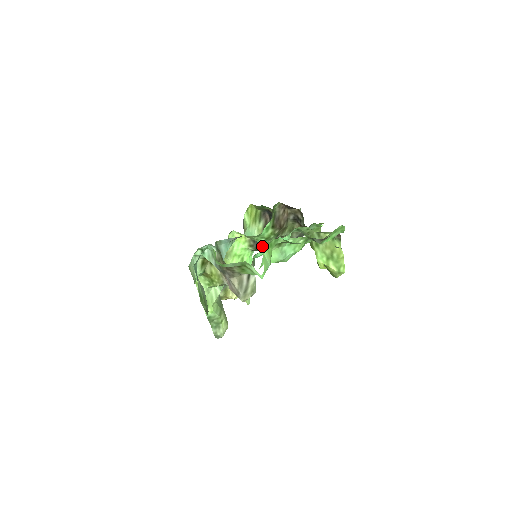
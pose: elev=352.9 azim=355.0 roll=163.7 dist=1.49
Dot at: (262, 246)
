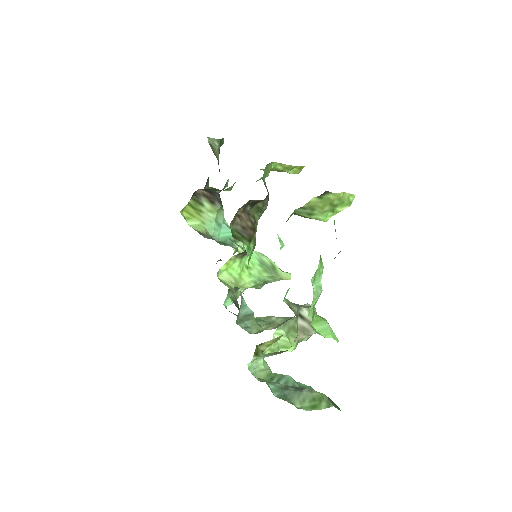
Dot at: occluded
